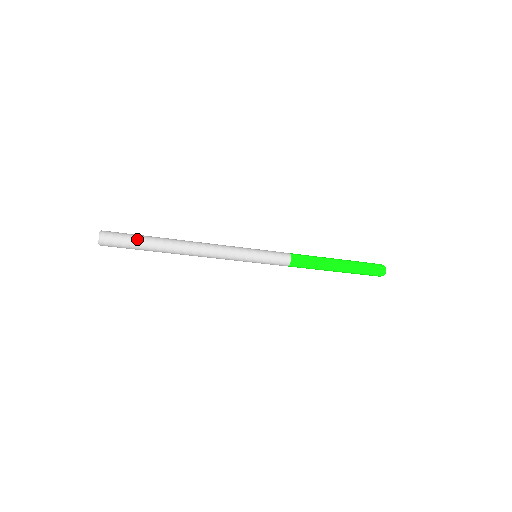
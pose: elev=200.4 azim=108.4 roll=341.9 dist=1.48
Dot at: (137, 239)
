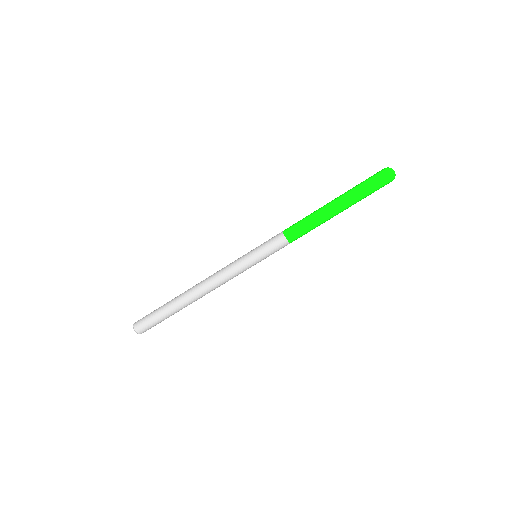
Dot at: (159, 308)
